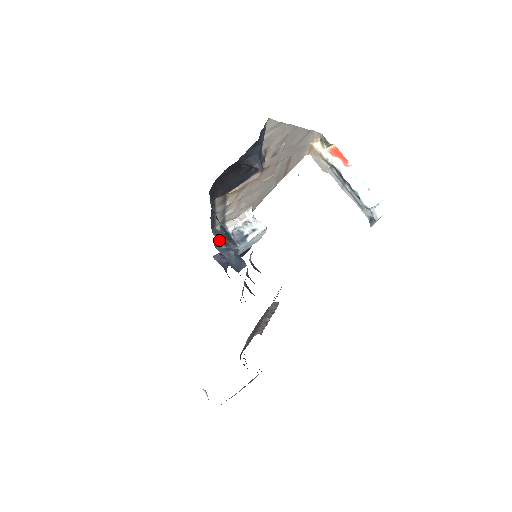
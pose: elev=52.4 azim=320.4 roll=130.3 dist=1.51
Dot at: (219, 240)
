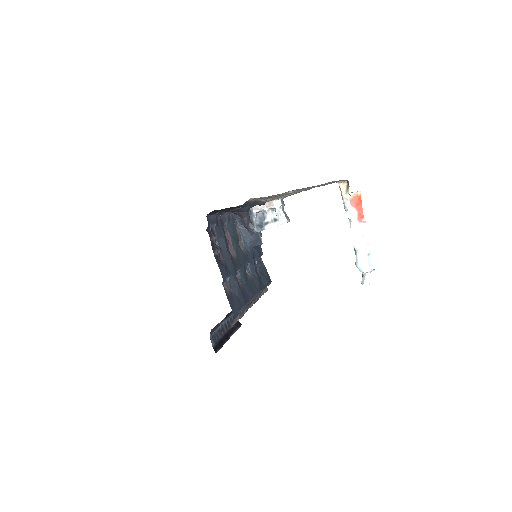
Dot at: occluded
